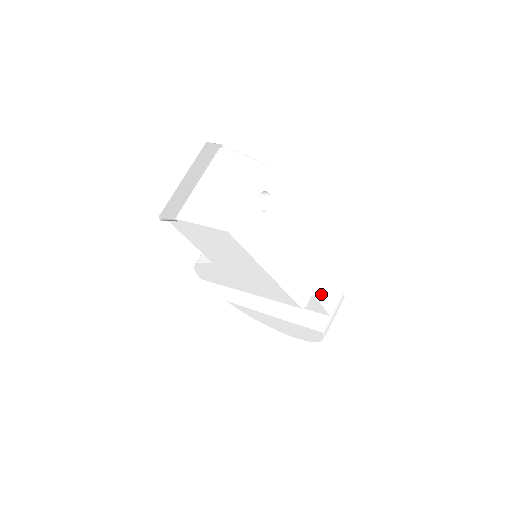
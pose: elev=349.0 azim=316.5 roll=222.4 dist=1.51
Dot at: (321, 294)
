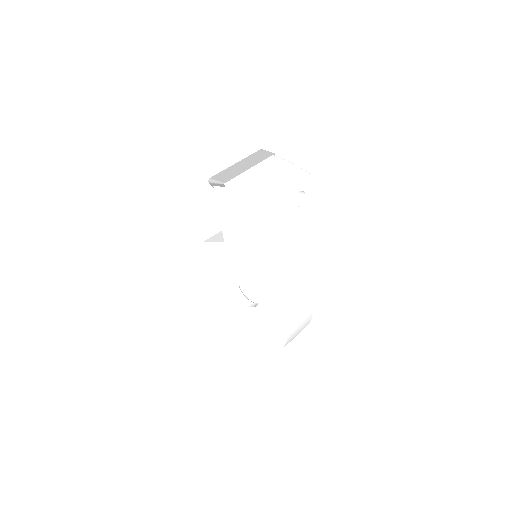
Dot at: (301, 303)
